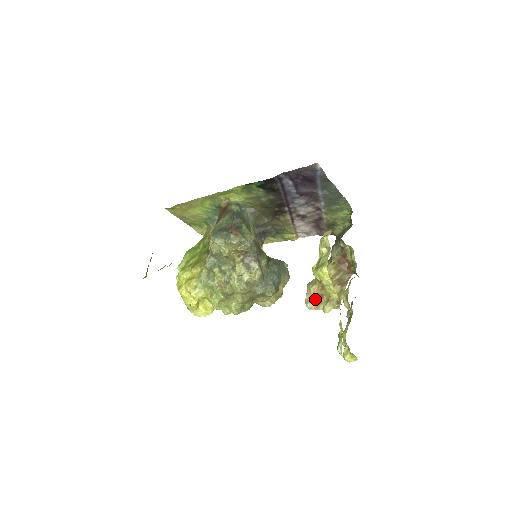
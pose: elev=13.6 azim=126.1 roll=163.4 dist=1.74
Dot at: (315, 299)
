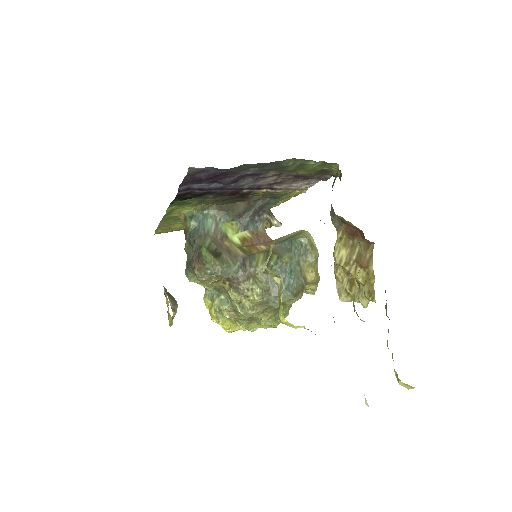
Dot at: (346, 289)
